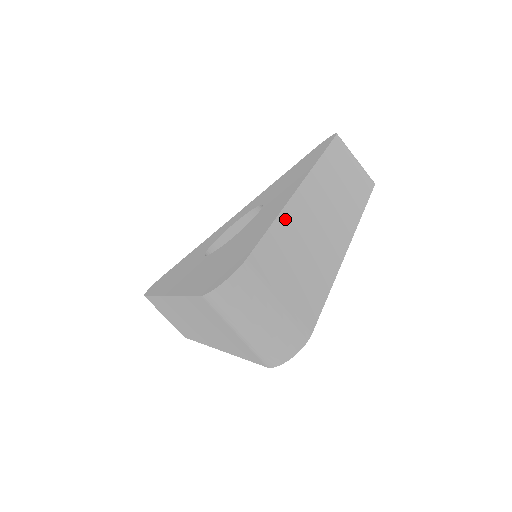
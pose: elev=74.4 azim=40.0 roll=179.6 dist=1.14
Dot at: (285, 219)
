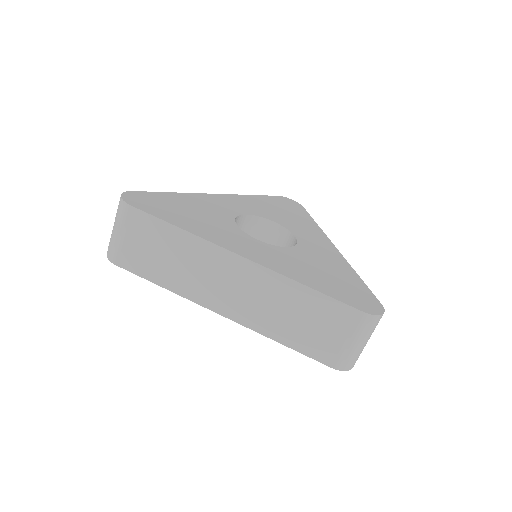
Dot at: occluded
